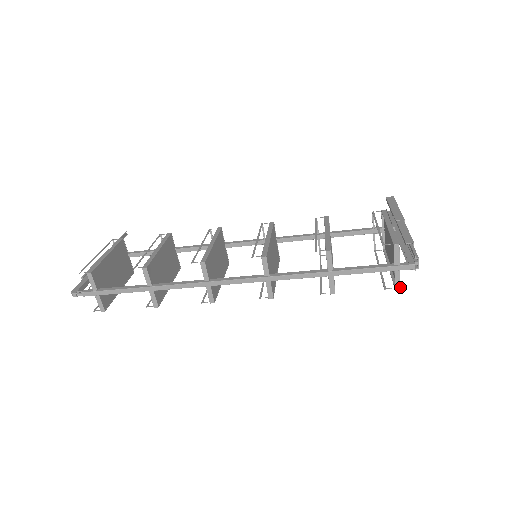
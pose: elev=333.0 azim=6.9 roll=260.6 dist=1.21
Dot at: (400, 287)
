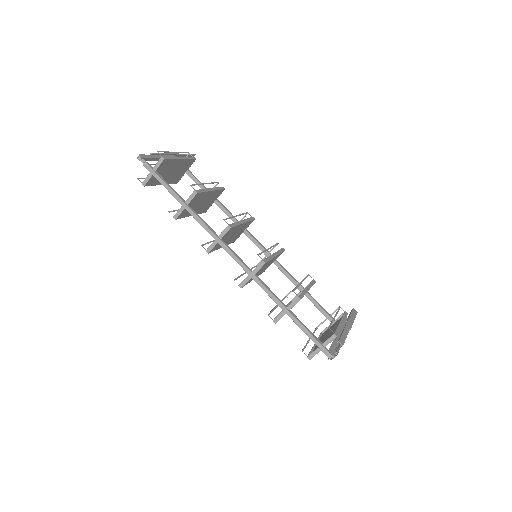
Dot at: occluded
